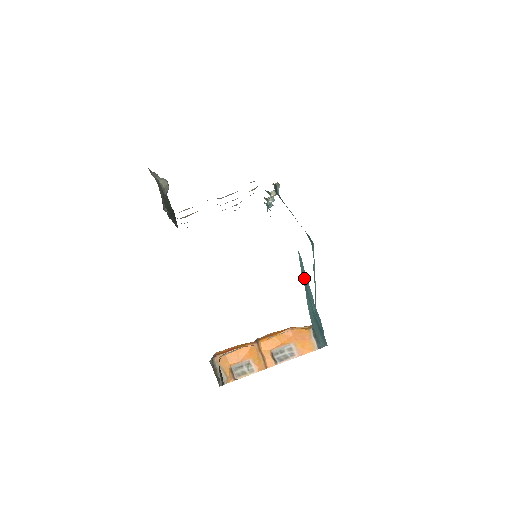
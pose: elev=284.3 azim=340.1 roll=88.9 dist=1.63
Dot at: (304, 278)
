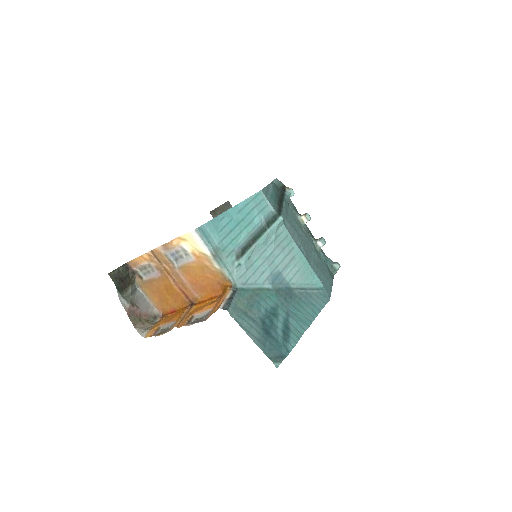
Dot at: (301, 296)
